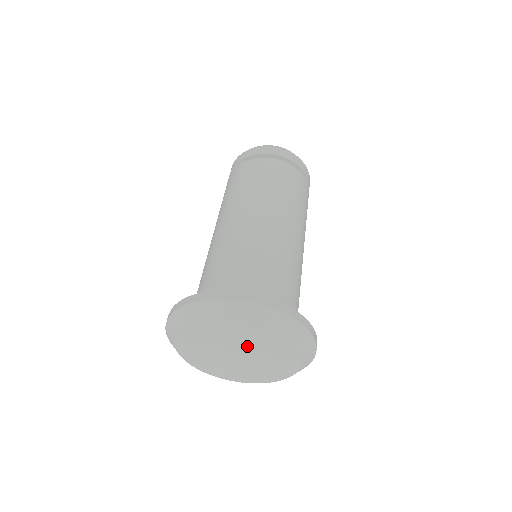
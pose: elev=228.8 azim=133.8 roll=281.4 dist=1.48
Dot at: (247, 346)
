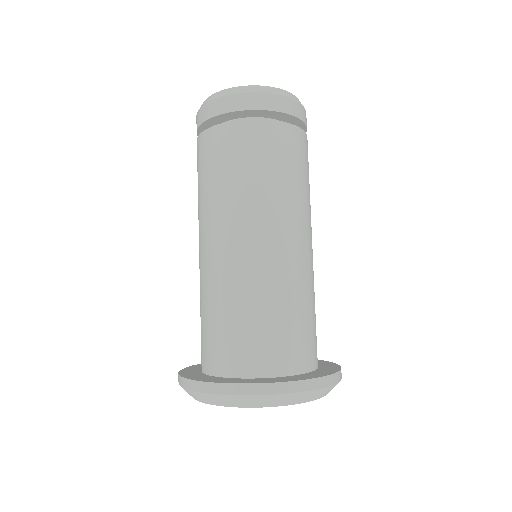
Dot at: occluded
